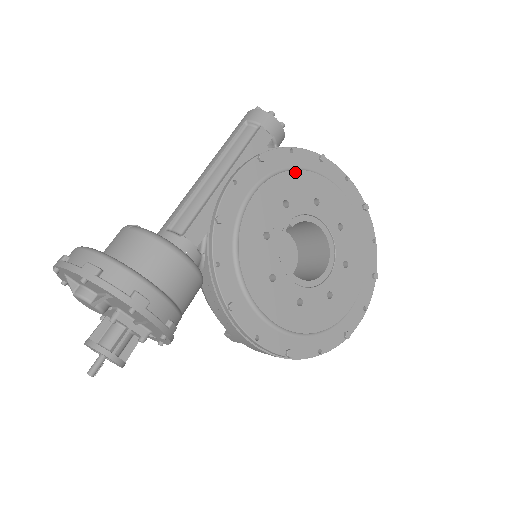
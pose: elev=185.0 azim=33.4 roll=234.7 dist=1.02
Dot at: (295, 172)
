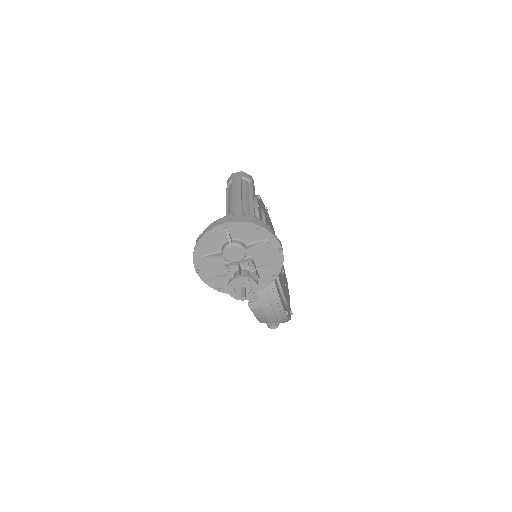
Dot at: (266, 211)
